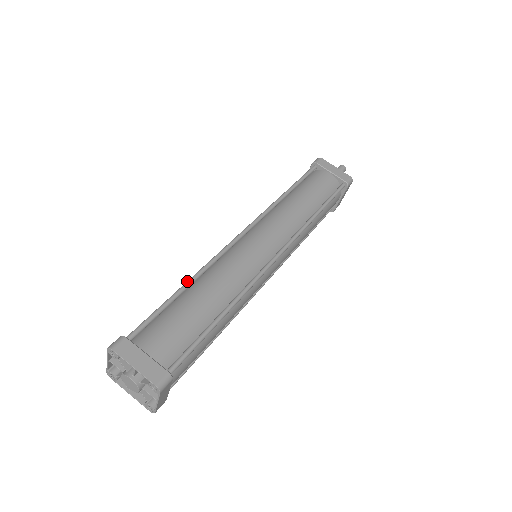
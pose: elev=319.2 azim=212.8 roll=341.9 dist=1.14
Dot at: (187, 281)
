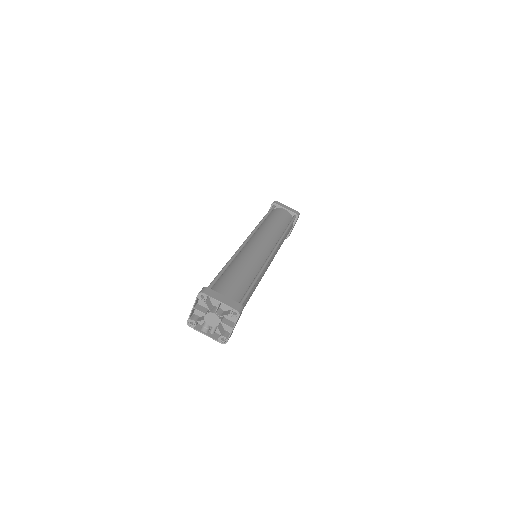
Dot at: (228, 262)
